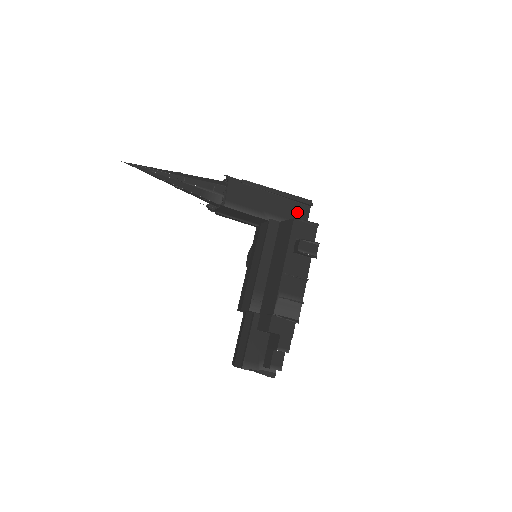
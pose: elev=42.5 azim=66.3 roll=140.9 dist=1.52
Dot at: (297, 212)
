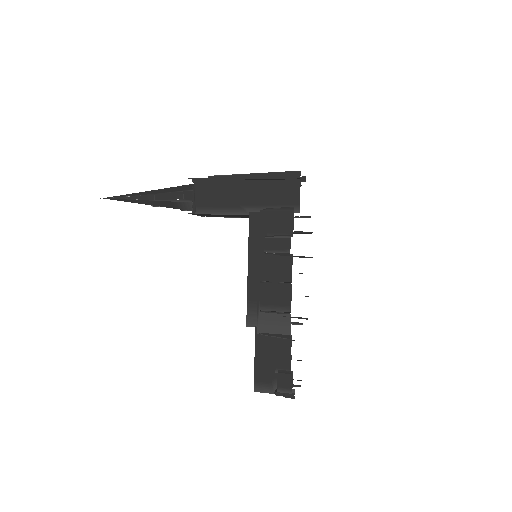
Dot at: (283, 192)
